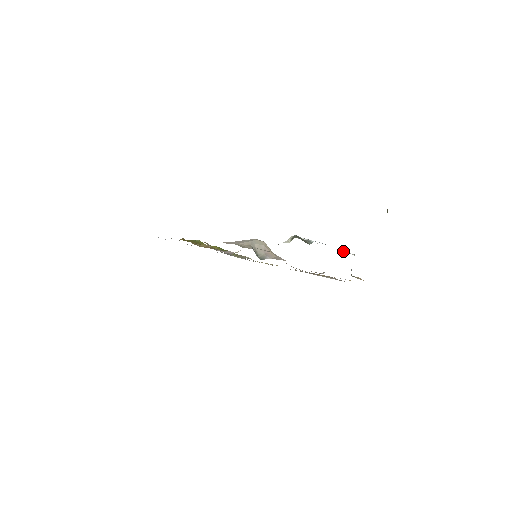
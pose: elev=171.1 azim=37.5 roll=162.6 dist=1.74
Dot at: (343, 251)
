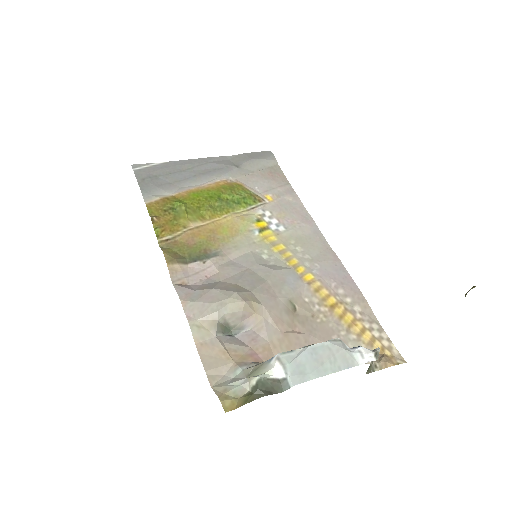
Dot at: (357, 356)
